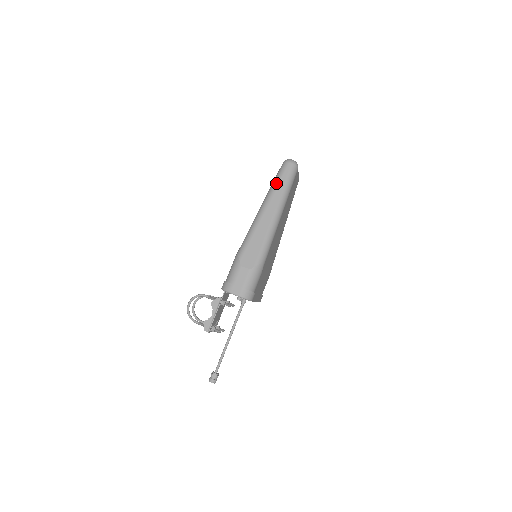
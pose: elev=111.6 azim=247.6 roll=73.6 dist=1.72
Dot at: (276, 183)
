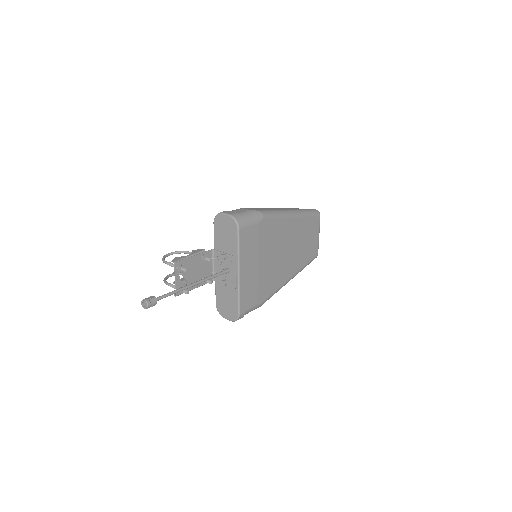
Dot at: (297, 208)
